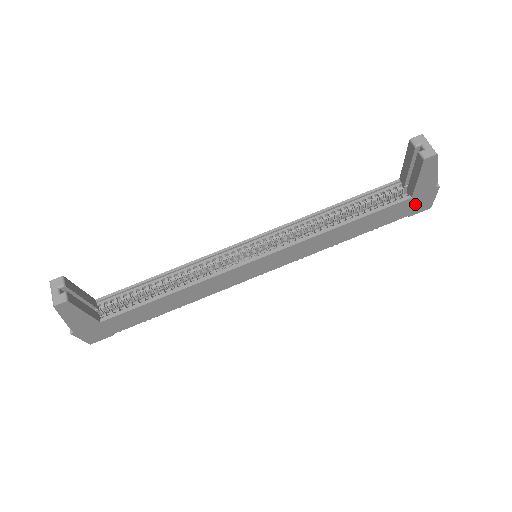
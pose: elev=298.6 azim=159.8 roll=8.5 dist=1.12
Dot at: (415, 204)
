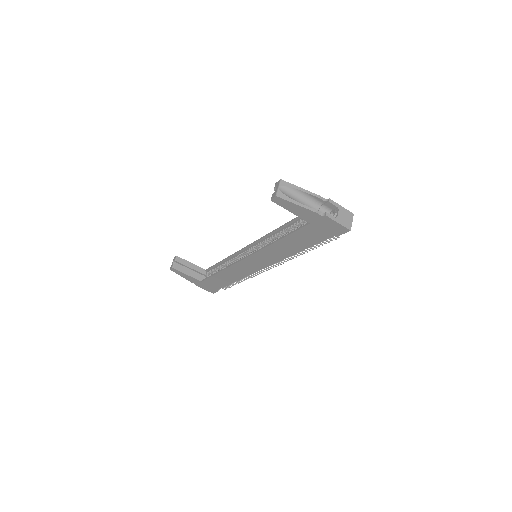
Dot at: (324, 228)
